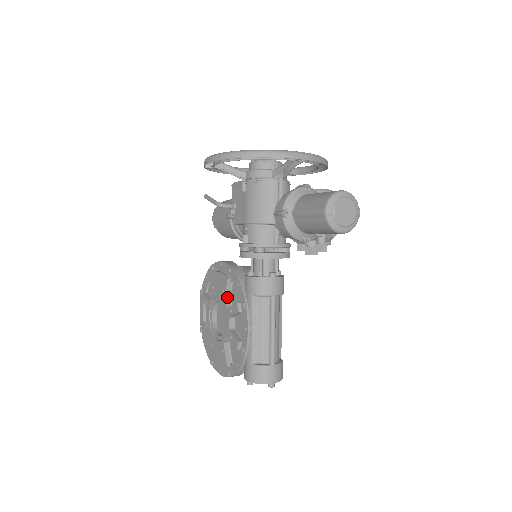
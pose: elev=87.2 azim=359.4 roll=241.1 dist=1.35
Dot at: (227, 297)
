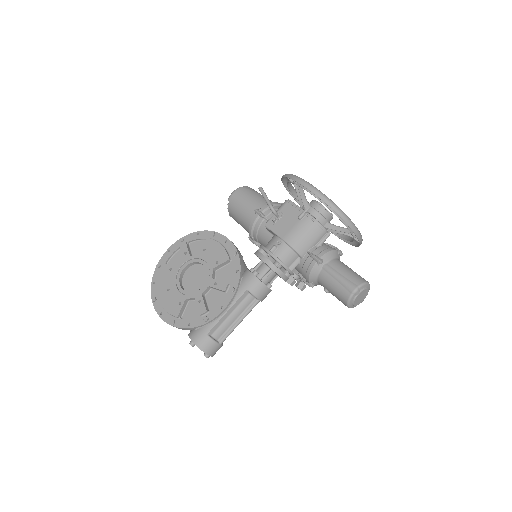
Dot at: (215, 269)
